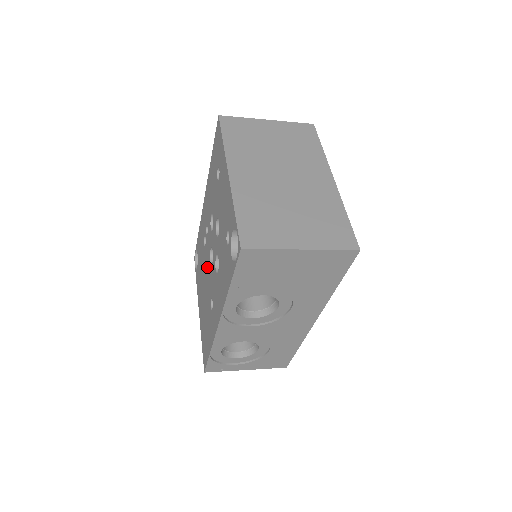
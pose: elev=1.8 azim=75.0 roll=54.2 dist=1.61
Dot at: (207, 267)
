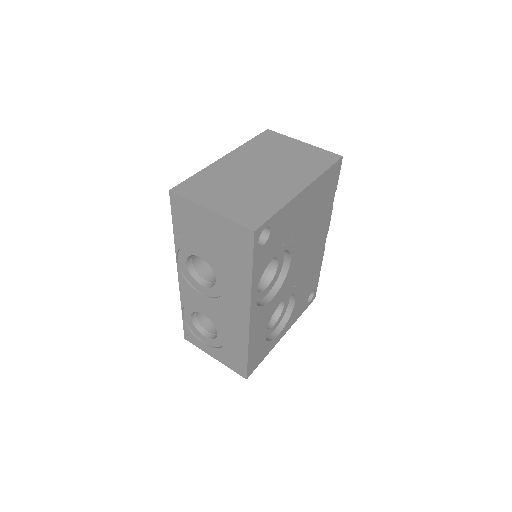
Dot at: occluded
